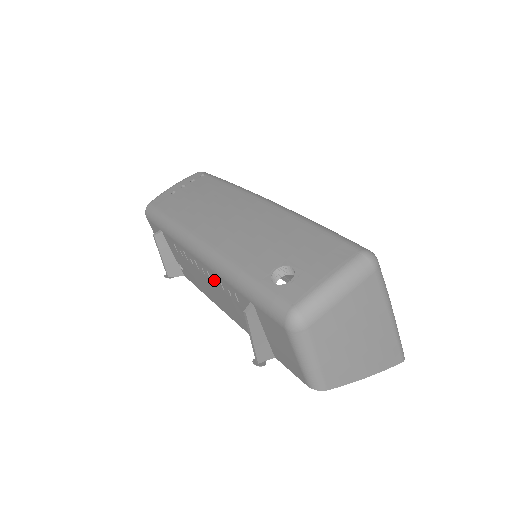
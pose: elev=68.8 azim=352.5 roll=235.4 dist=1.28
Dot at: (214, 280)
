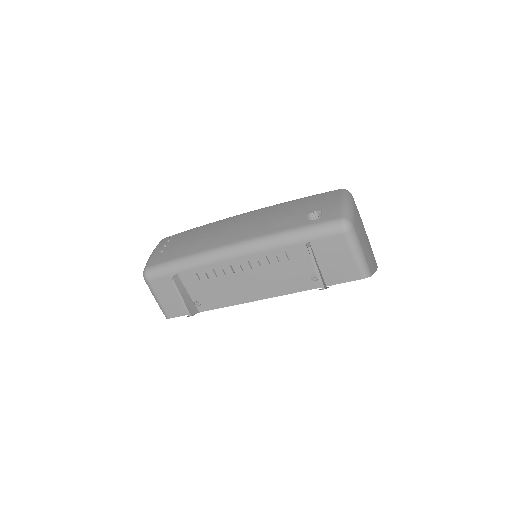
Dot at: (257, 264)
